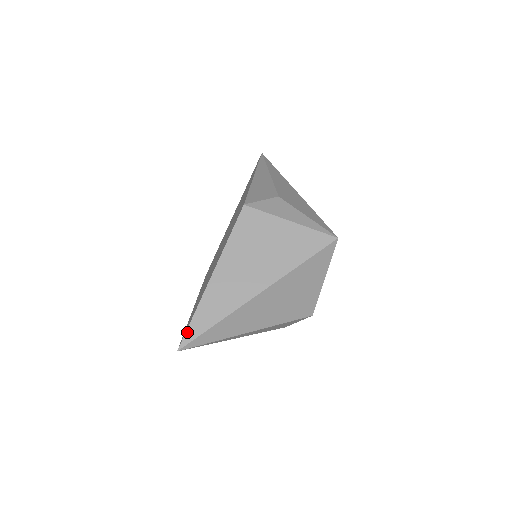
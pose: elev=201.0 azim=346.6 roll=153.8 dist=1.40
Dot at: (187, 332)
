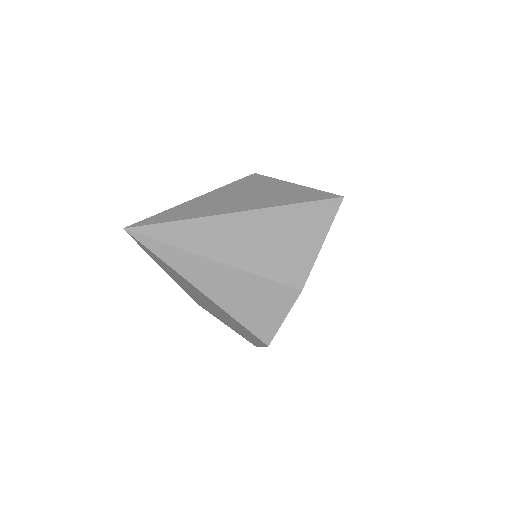
Dot at: (145, 220)
